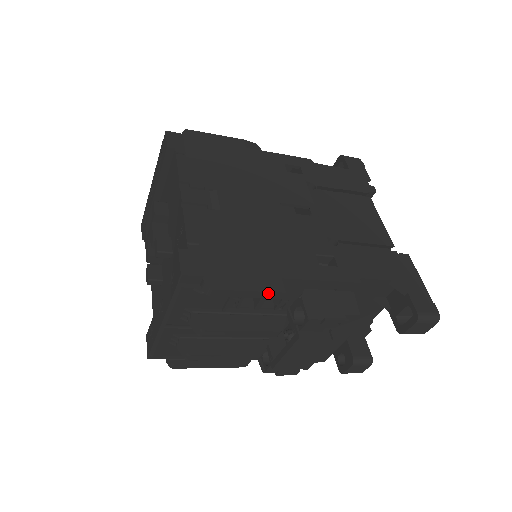
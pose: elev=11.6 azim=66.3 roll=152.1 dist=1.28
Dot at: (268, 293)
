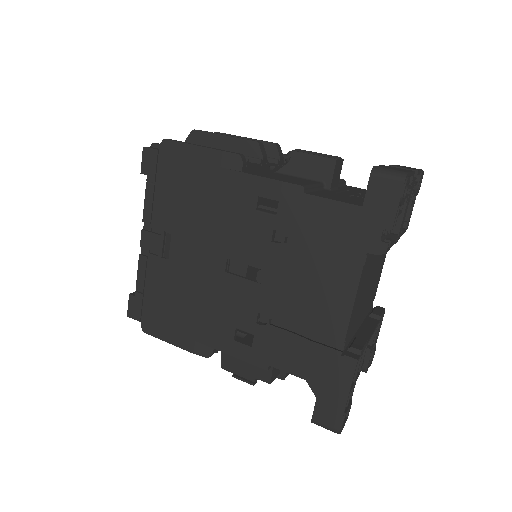
Dot at: (182, 347)
